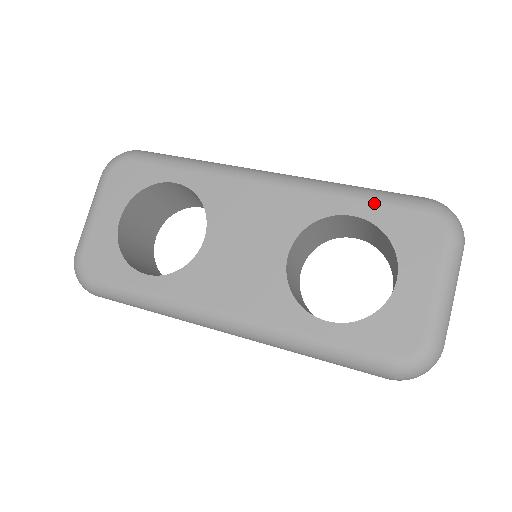
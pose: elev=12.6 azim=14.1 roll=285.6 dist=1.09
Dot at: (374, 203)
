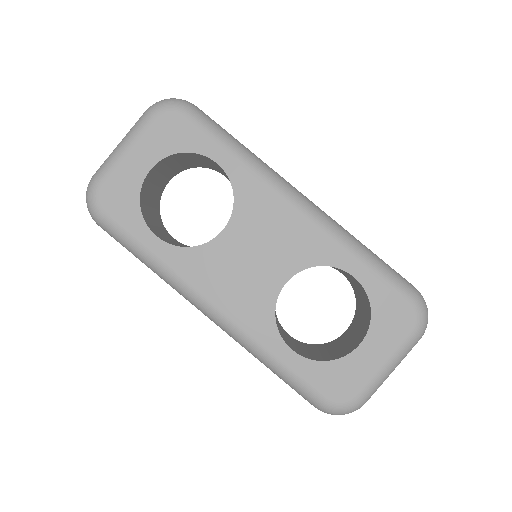
Dot at: (375, 275)
